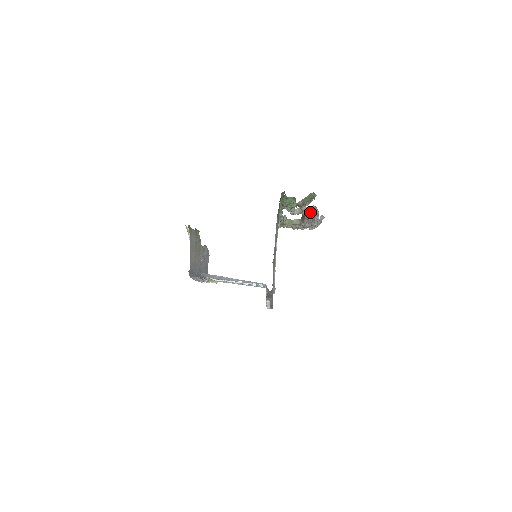
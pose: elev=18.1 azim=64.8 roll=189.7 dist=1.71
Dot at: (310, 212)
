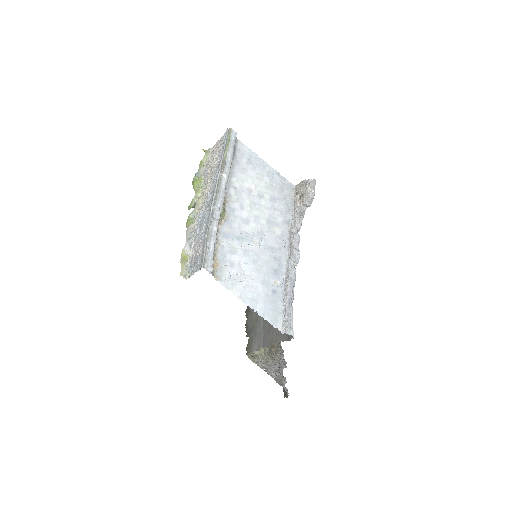
Dot at: occluded
